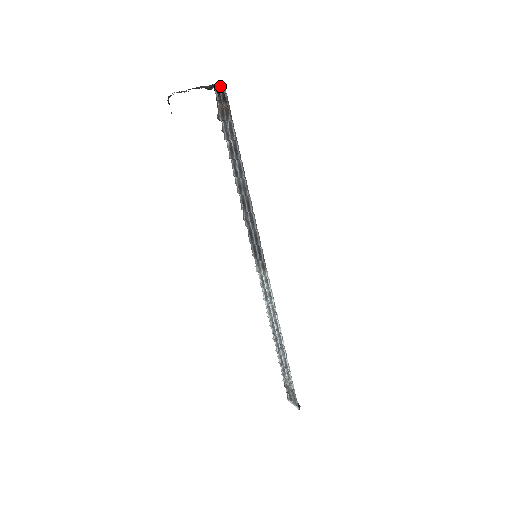
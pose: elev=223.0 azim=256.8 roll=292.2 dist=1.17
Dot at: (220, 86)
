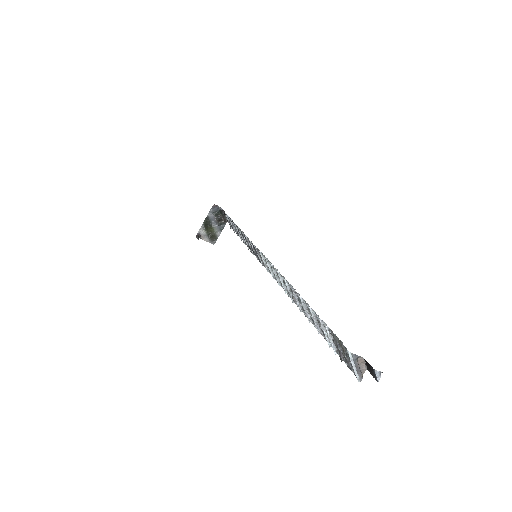
Dot at: (224, 214)
